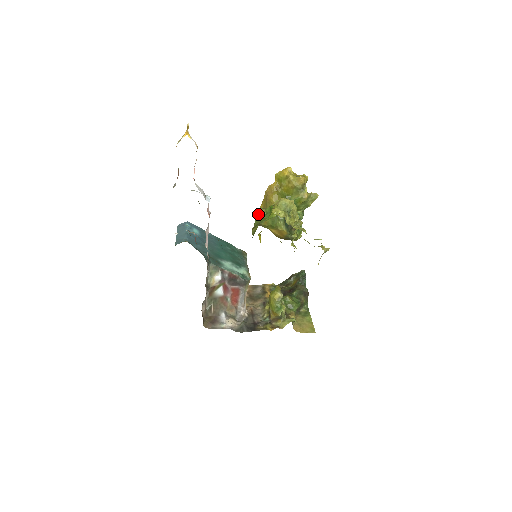
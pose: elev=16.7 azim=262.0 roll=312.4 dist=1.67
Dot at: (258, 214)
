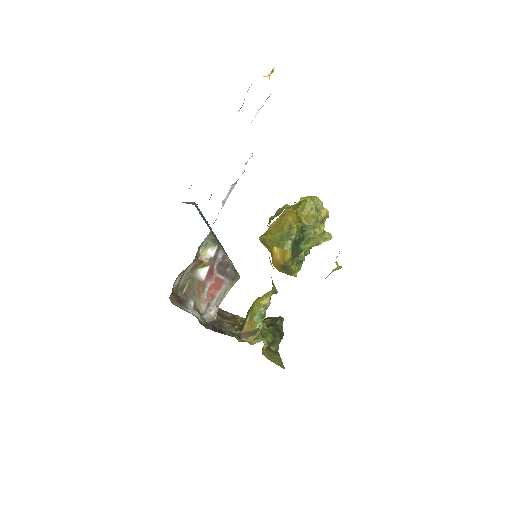
Dot at: (282, 207)
